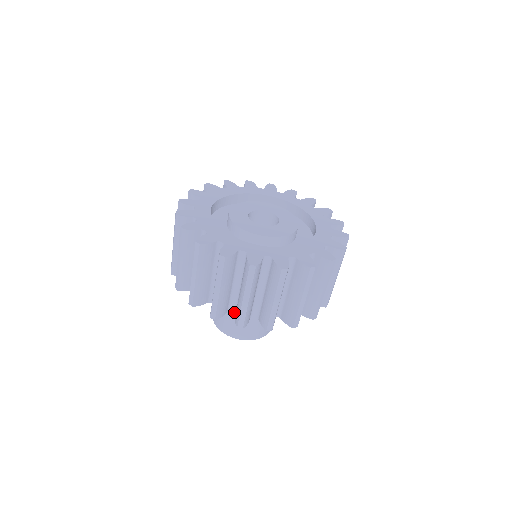
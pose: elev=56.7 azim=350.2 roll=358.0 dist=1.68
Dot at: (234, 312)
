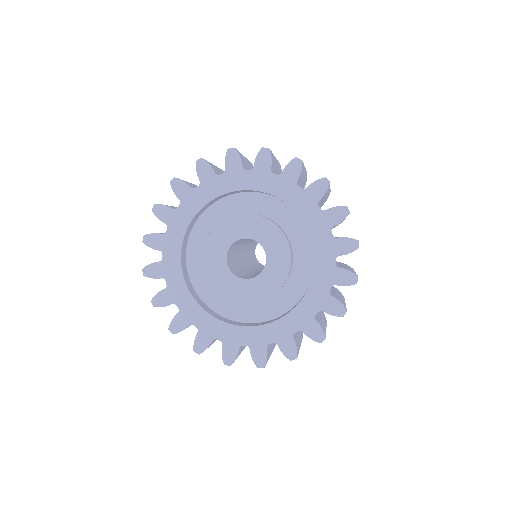
Dot at: occluded
